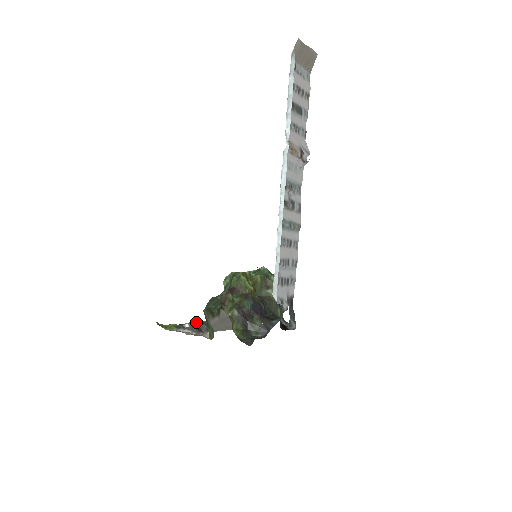
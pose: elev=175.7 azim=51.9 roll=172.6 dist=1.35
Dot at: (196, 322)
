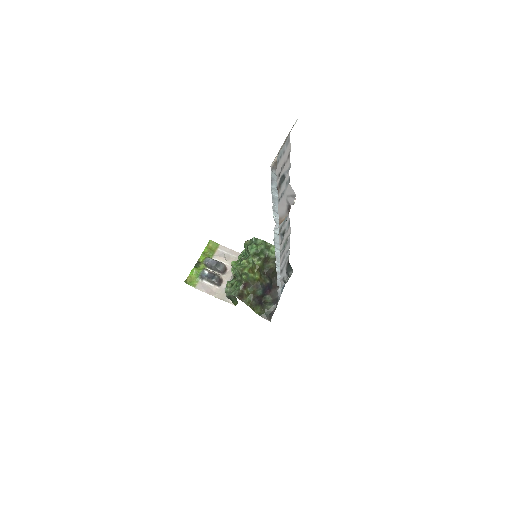
Dot at: (211, 266)
